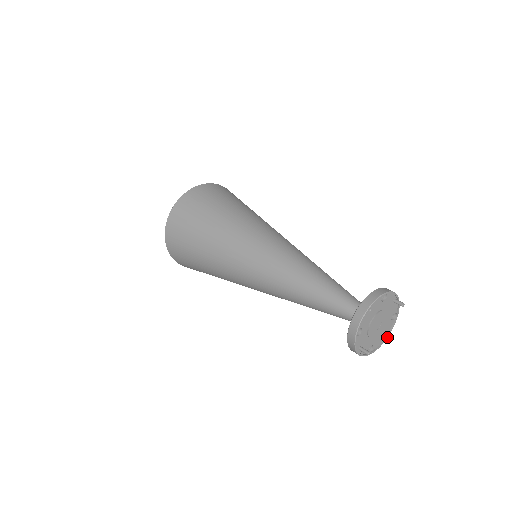
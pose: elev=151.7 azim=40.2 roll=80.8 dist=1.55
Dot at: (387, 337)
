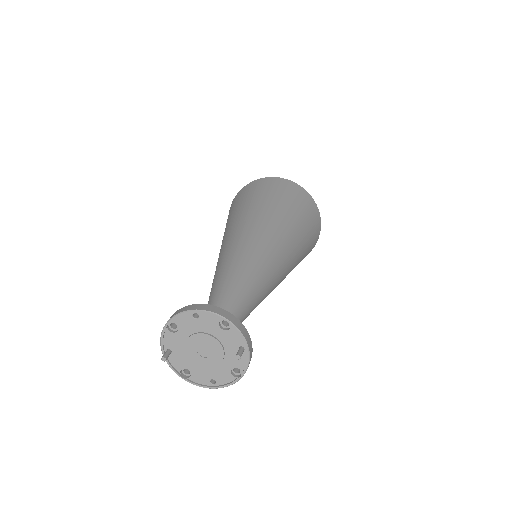
Dot at: (216, 387)
